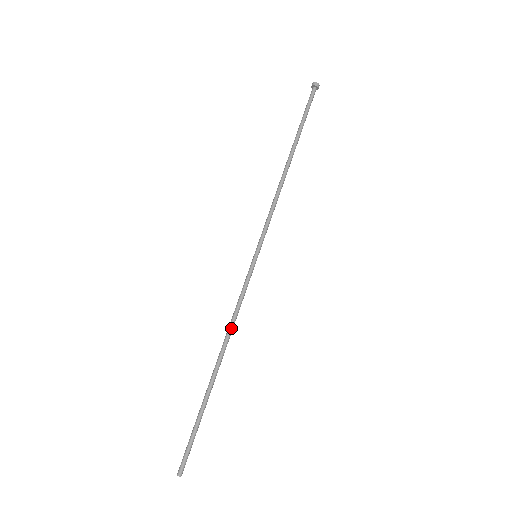
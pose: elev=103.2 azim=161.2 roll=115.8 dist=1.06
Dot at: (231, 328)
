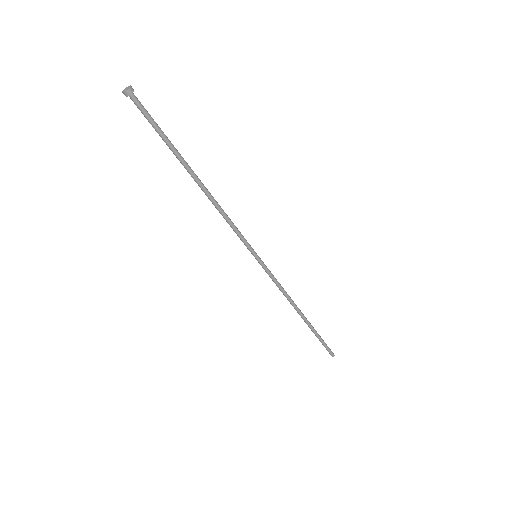
Dot at: (288, 298)
